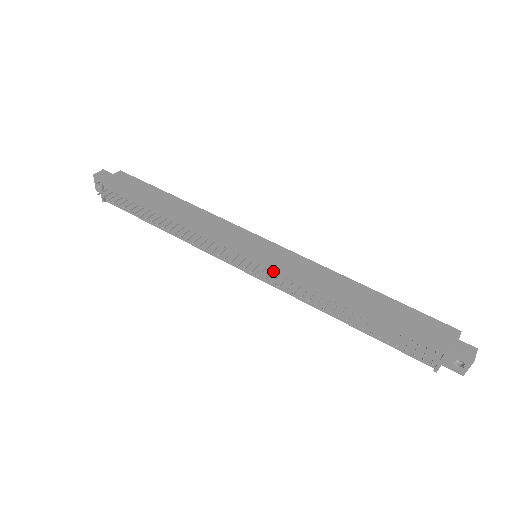
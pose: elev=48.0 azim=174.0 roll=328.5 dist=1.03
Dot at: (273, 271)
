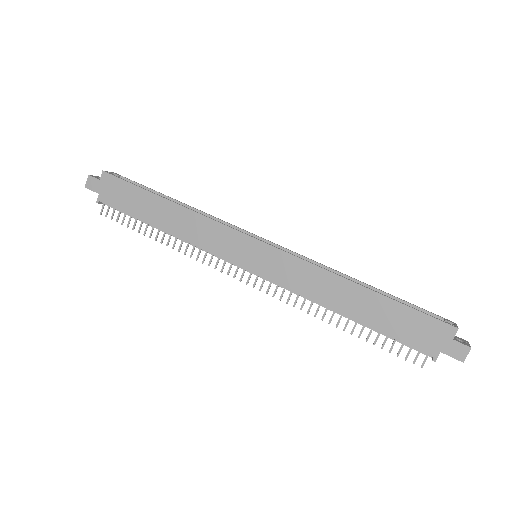
Dot at: (273, 280)
